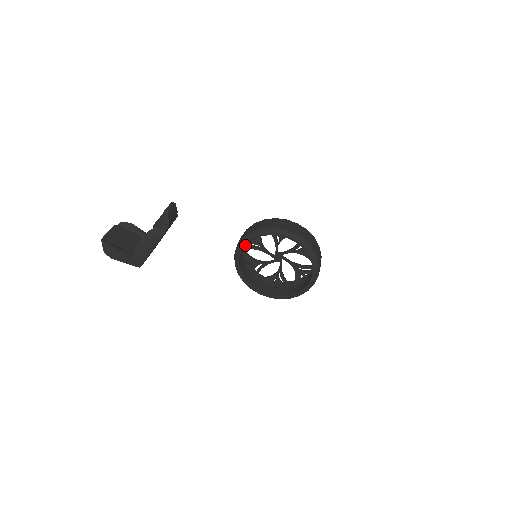
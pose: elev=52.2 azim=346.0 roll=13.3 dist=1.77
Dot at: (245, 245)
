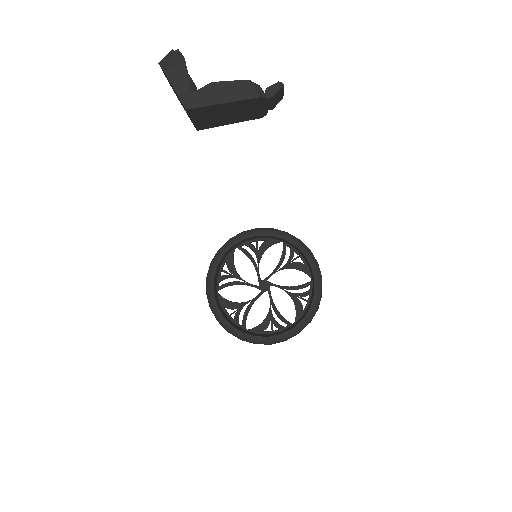
Dot at: (255, 235)
